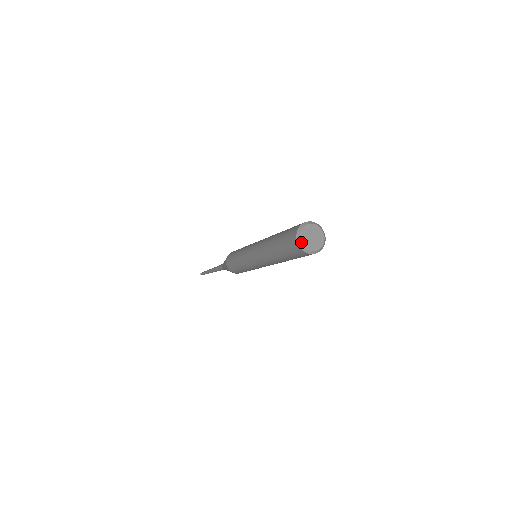
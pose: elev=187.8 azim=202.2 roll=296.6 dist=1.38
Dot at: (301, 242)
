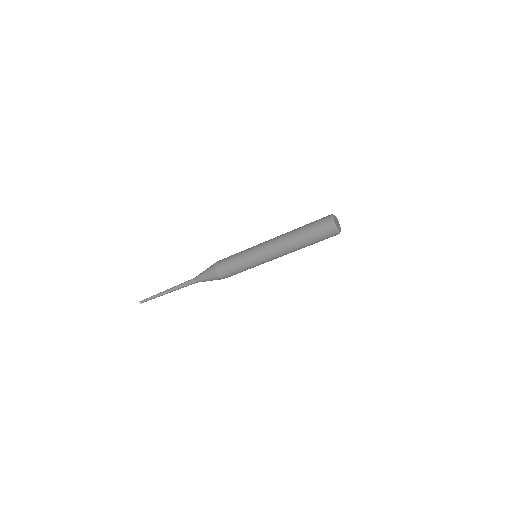
Dot at: (336, 226)
